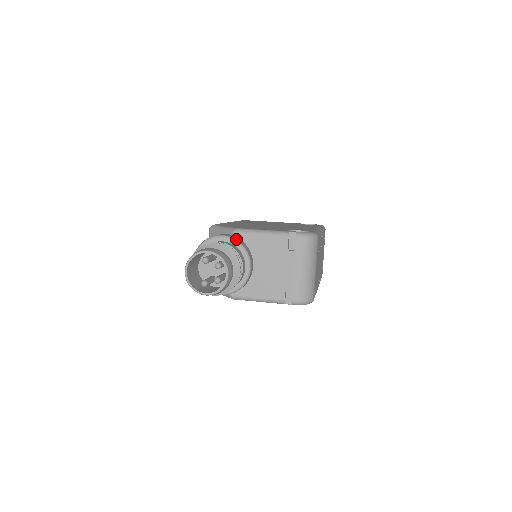
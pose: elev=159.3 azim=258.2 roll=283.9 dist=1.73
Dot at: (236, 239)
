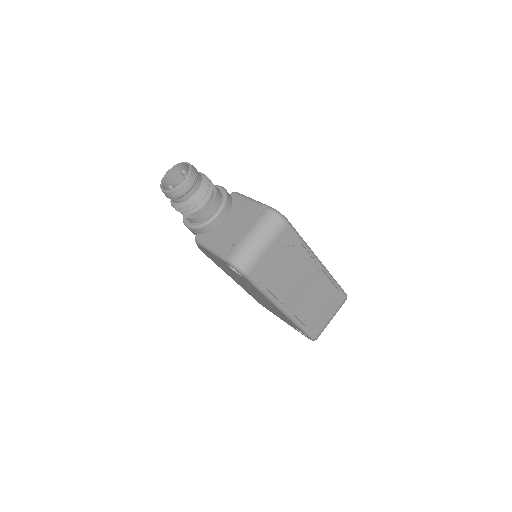
Dot at: occluded
